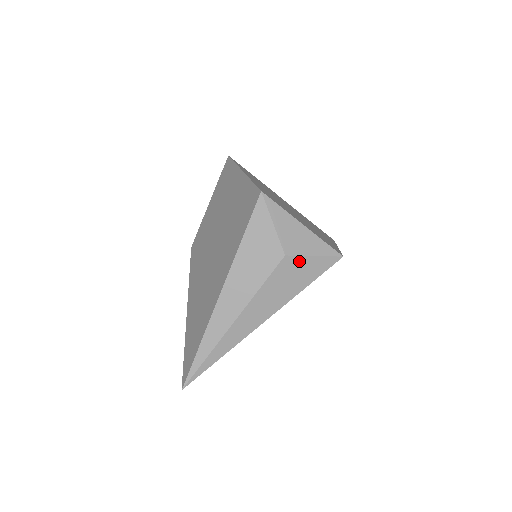
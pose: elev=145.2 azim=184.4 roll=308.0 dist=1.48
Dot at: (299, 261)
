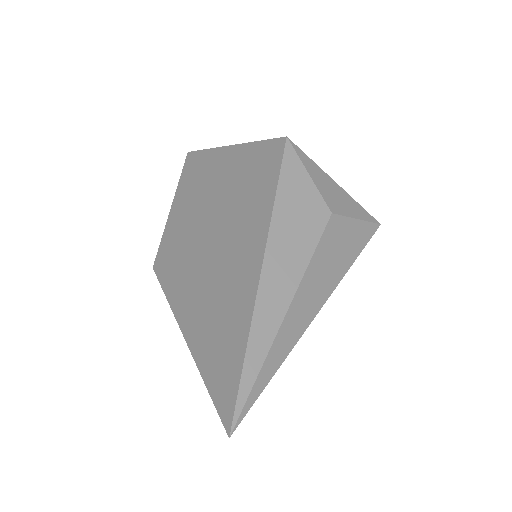
Dot at: (345, 224)
